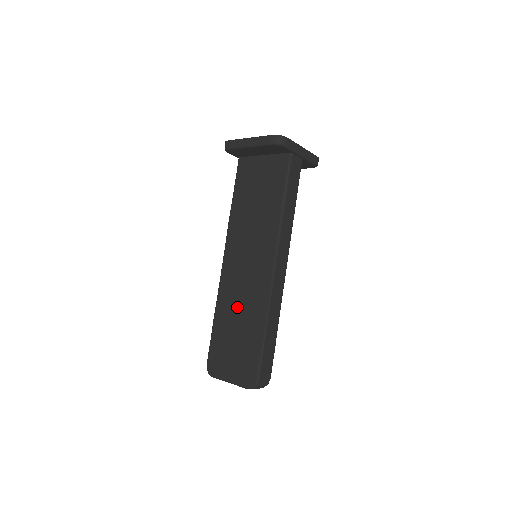
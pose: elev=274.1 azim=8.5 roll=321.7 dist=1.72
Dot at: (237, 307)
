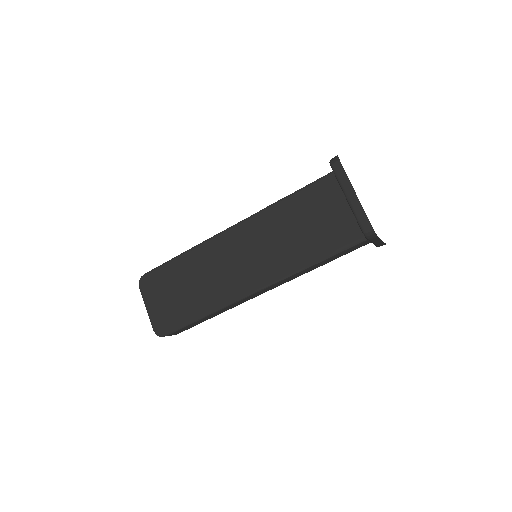
Dot at: (203, 275)
